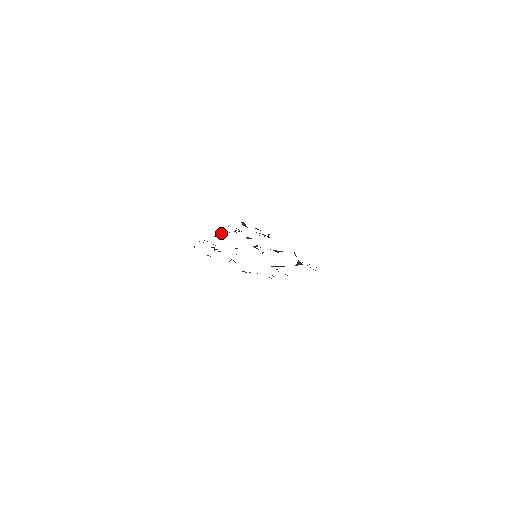
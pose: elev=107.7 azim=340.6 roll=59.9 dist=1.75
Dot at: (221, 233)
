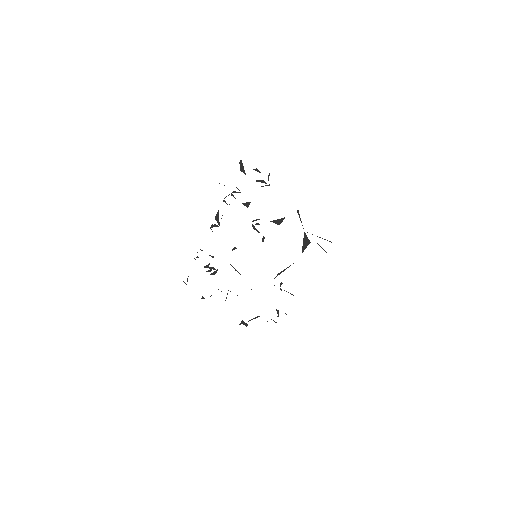
Dot at: (218, 213)
